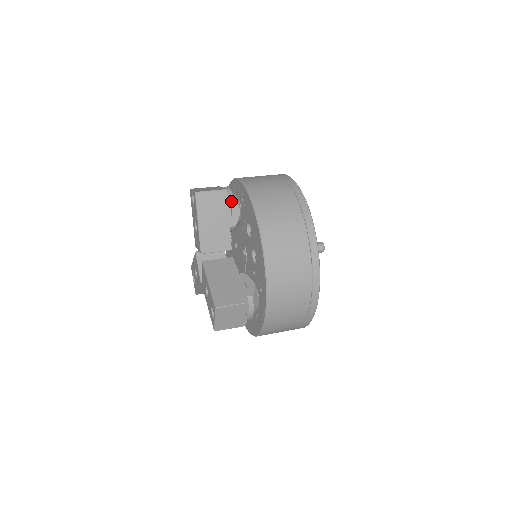
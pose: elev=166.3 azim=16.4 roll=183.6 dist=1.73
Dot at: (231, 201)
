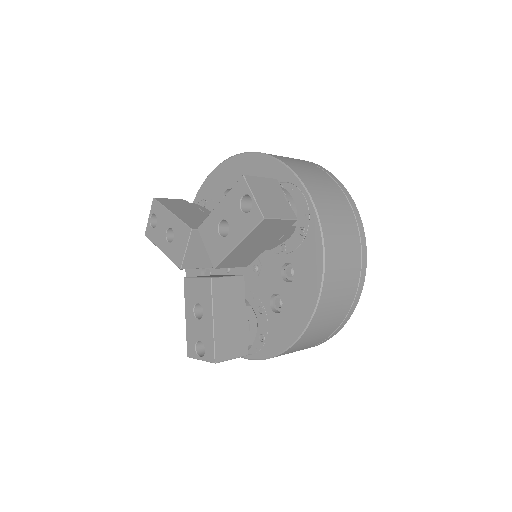
Dot at: (290, 230)
